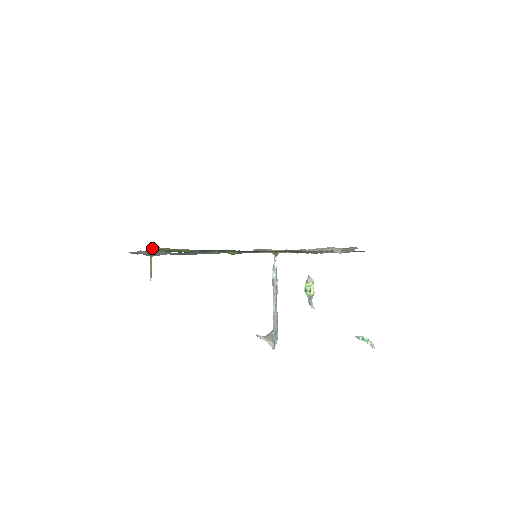
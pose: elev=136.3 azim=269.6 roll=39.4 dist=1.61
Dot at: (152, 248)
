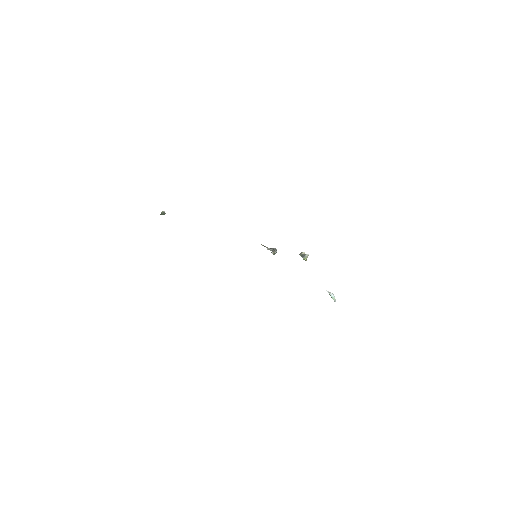
Dot at: occluded
